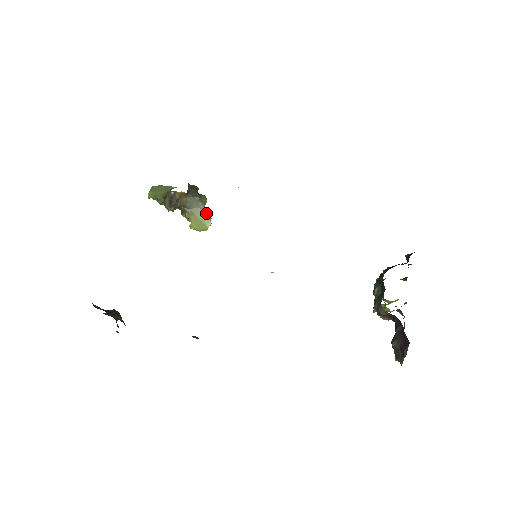
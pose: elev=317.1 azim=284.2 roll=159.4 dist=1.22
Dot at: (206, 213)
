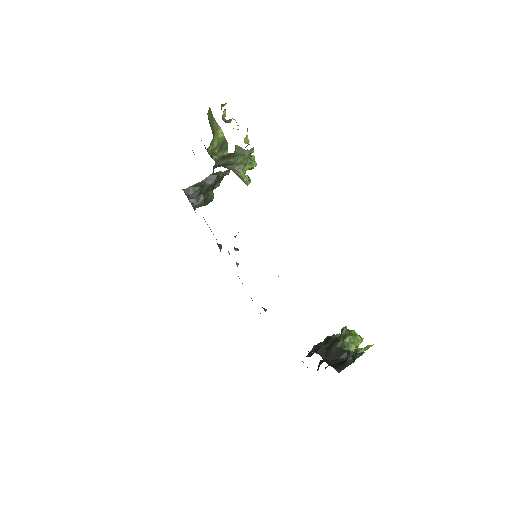
Dot at: (242, 178)
